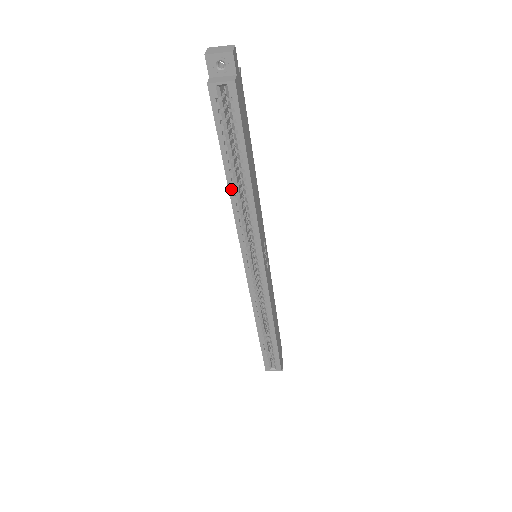
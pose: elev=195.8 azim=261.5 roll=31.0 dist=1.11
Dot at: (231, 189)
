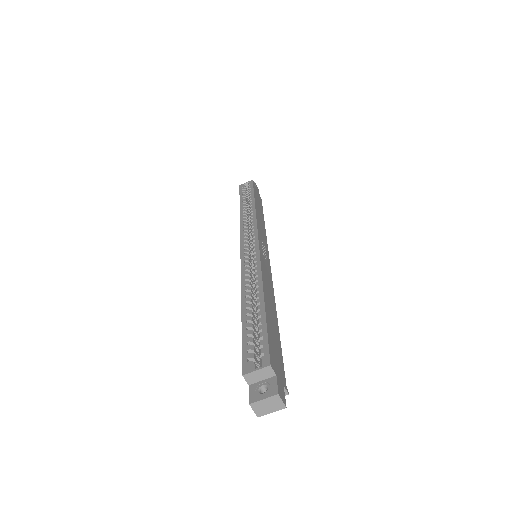
Dot at: (241, 210)
